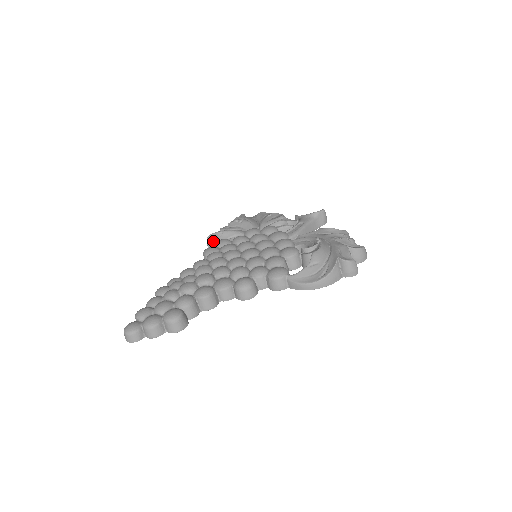
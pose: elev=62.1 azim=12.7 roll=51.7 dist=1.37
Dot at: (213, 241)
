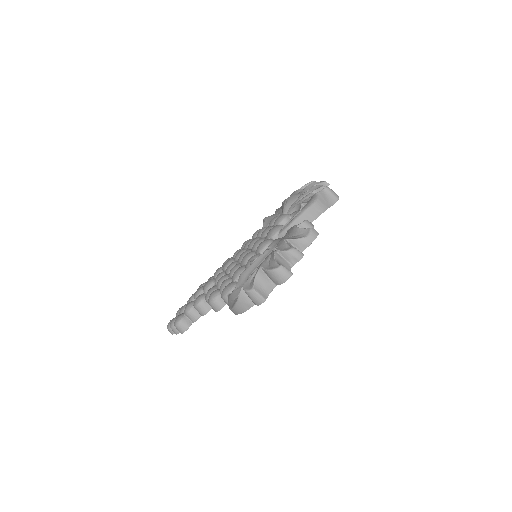
Dot at: occluded
